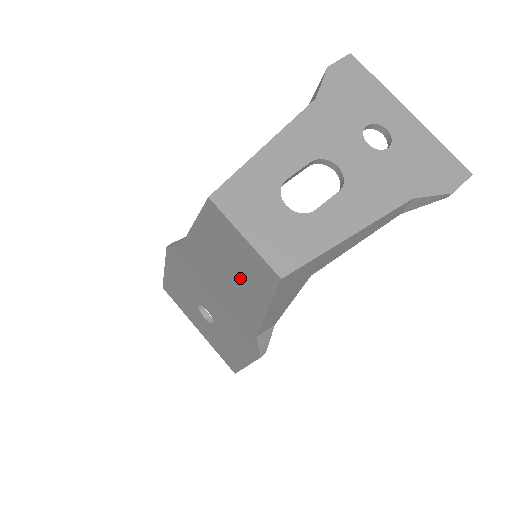
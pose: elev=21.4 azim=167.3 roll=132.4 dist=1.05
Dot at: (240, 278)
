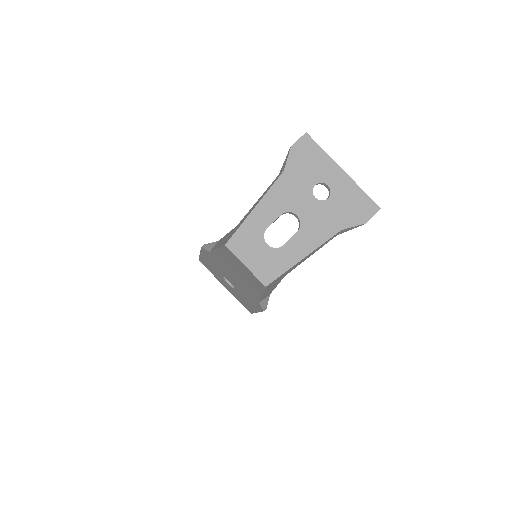
Dot at: (246, 278)
